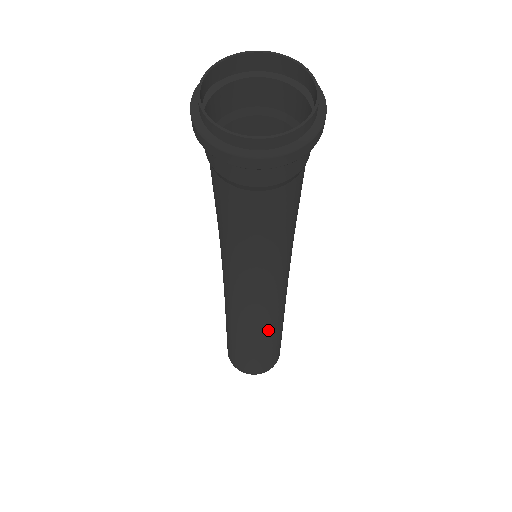
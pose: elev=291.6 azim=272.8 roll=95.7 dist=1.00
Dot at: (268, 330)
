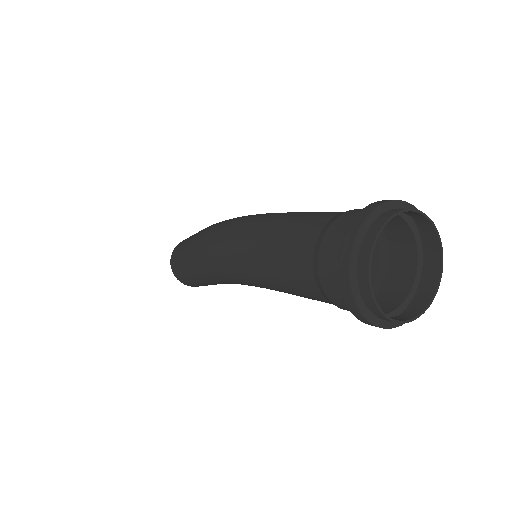
Dot at: occluded
